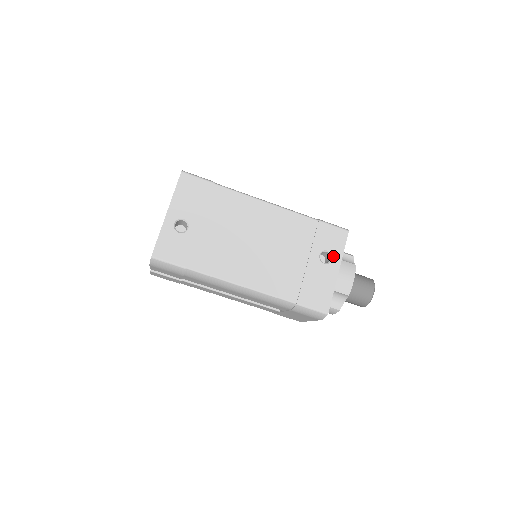
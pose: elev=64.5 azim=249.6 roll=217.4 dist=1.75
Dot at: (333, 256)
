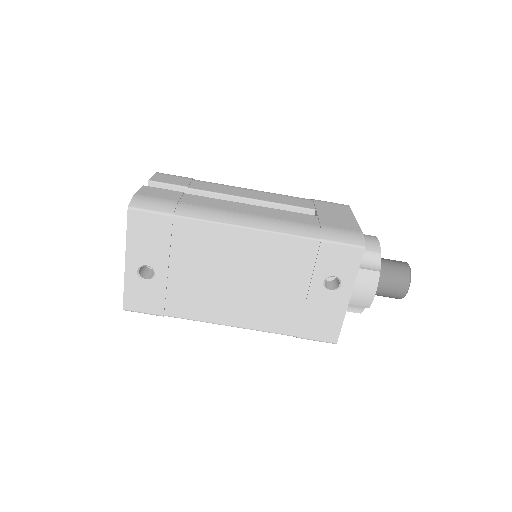
Dot at: (342, 282)
